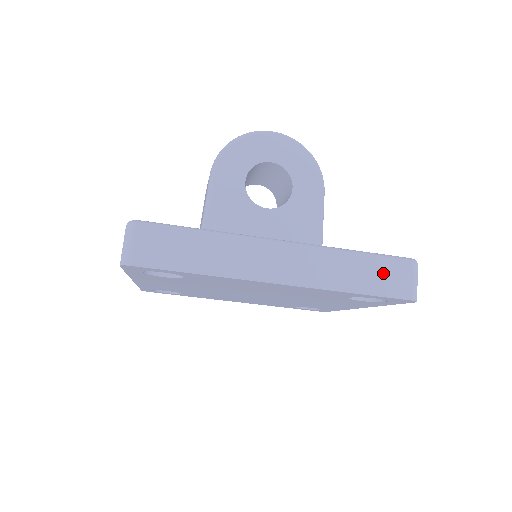
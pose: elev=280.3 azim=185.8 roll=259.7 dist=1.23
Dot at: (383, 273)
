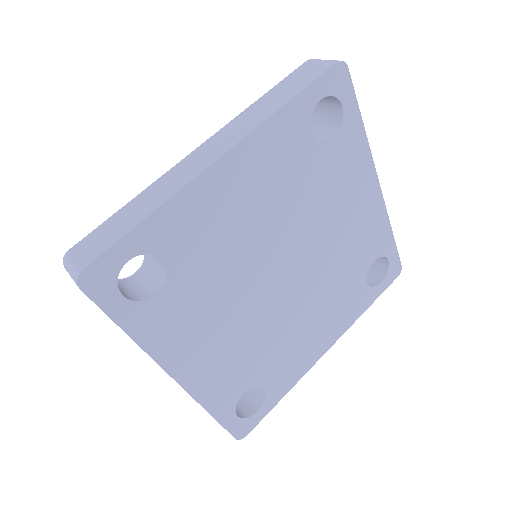
Dot at: occluded
